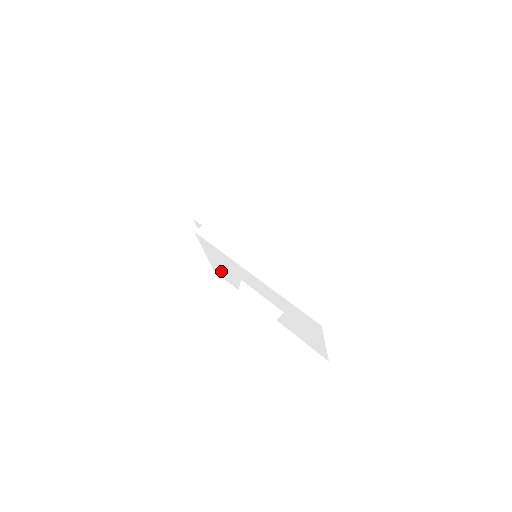
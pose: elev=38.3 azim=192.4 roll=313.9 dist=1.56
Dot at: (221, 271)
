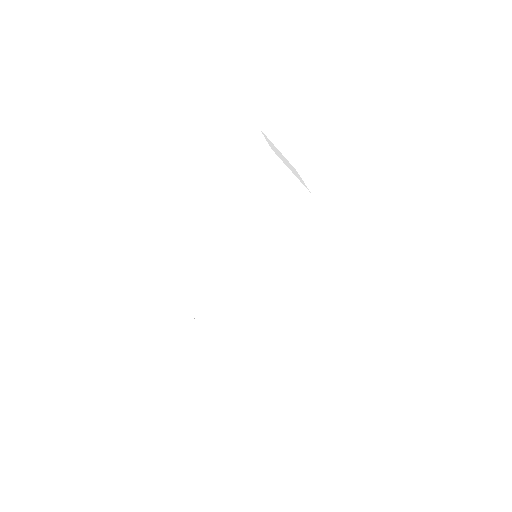
Dot at: occluded
